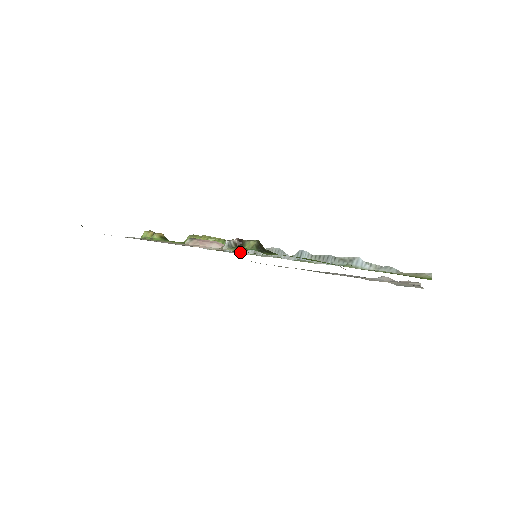
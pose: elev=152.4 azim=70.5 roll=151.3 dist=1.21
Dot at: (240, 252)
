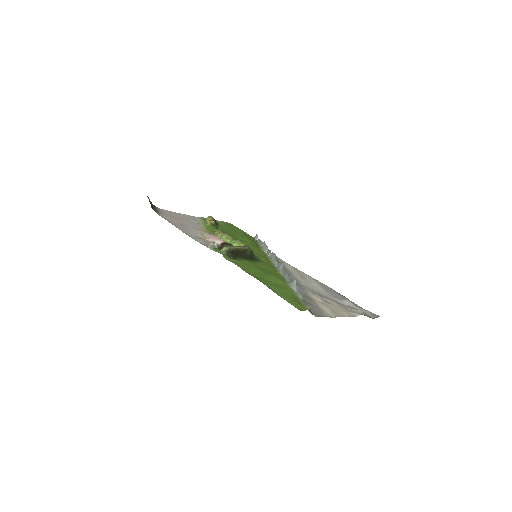
Dot at: (263, 249)
